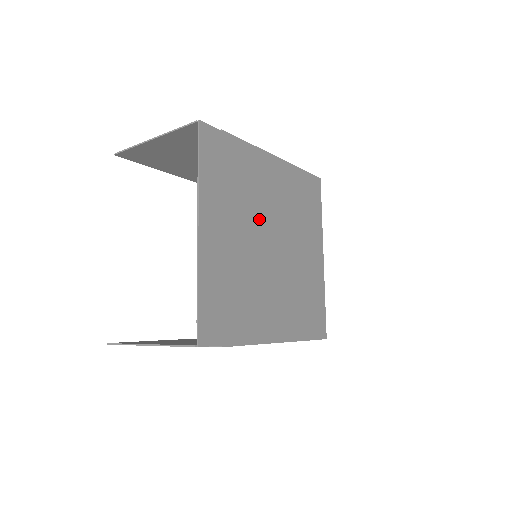
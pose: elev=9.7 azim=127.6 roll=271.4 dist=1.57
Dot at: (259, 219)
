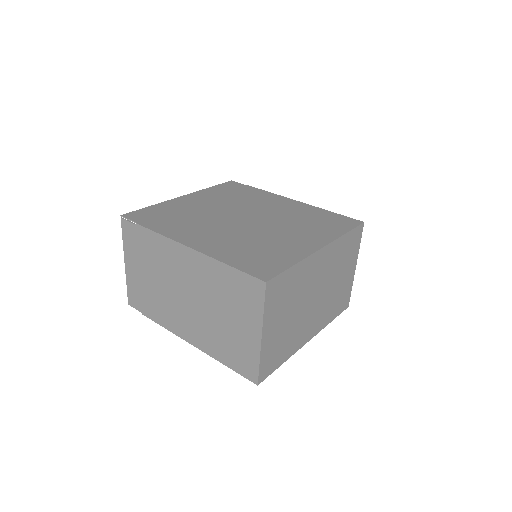
Dot at: (244, 209)
